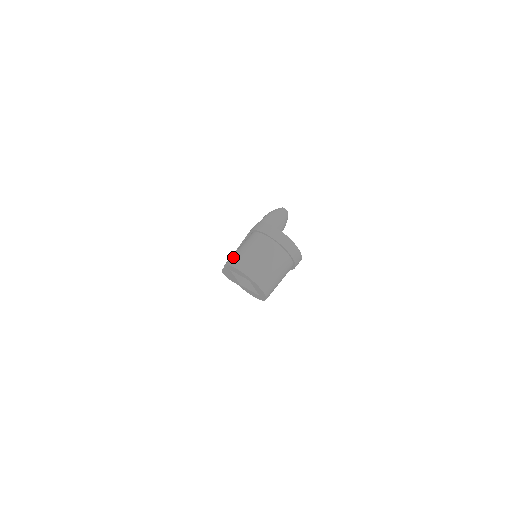
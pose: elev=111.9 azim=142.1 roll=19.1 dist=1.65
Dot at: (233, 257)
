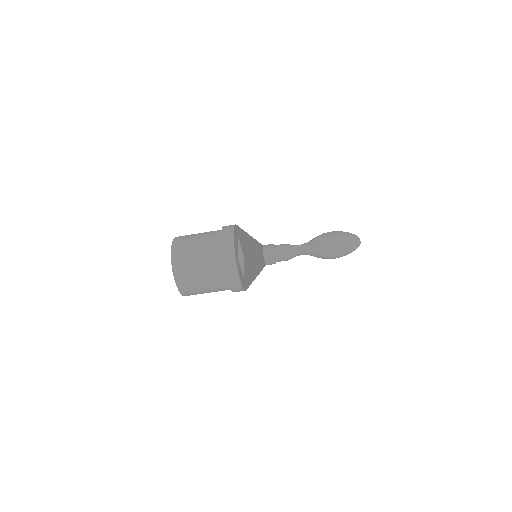
Dot at: (184, 236)
